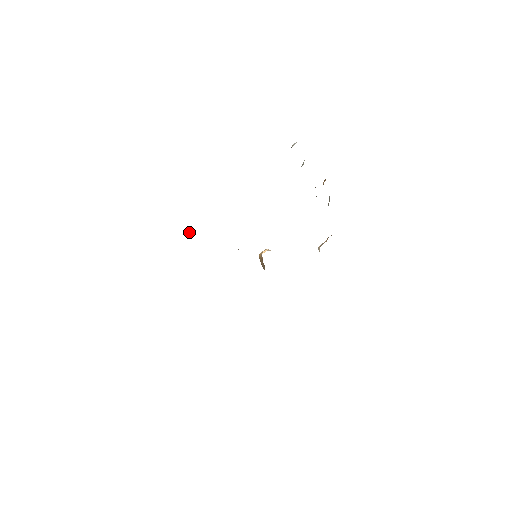
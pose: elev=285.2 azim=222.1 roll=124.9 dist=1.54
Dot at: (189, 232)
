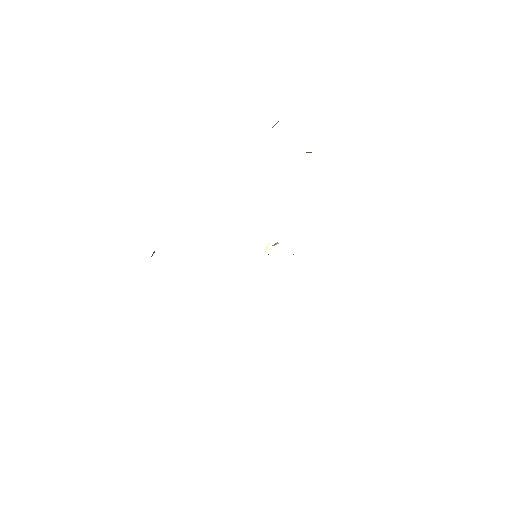
Dot at: occluded
